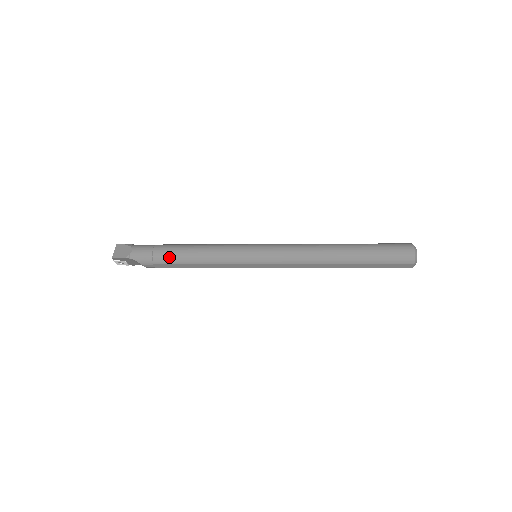
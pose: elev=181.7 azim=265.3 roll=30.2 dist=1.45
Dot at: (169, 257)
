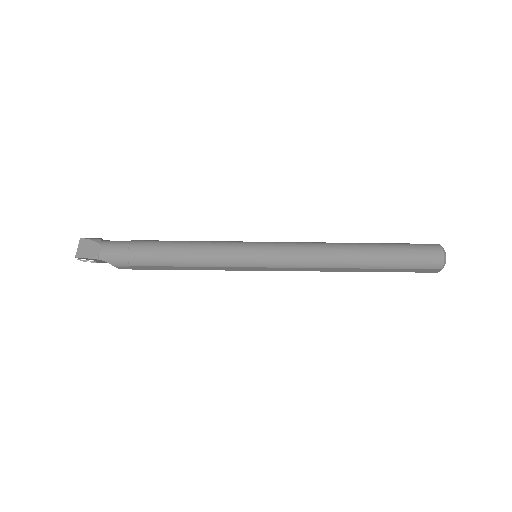
Dot at: (149, 259)
